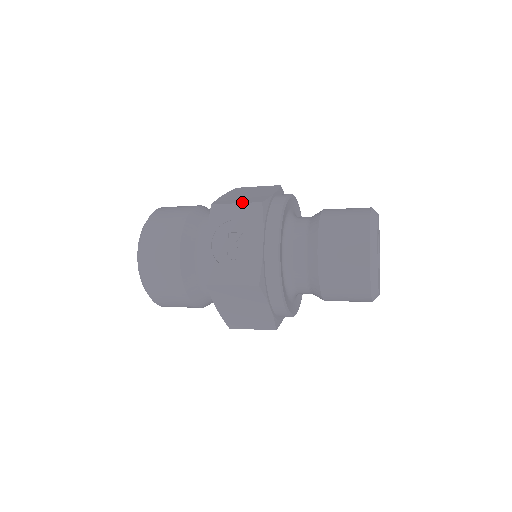
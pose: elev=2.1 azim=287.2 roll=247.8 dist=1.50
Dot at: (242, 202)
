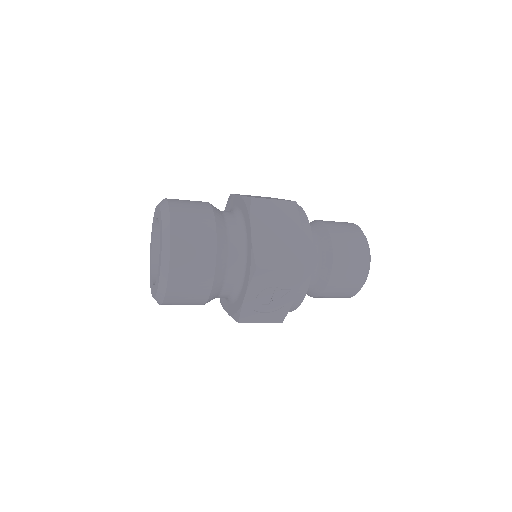
Dot at: (286, 268)
